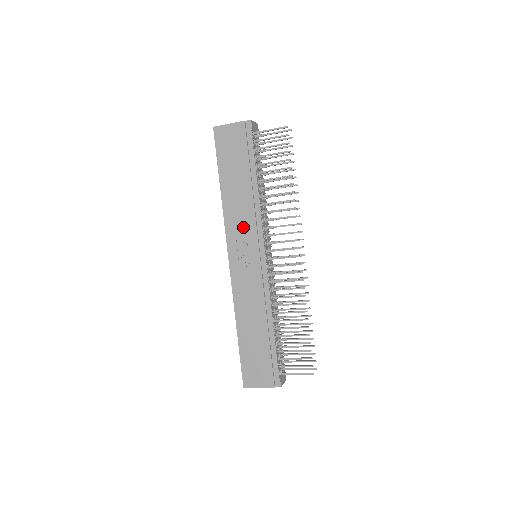
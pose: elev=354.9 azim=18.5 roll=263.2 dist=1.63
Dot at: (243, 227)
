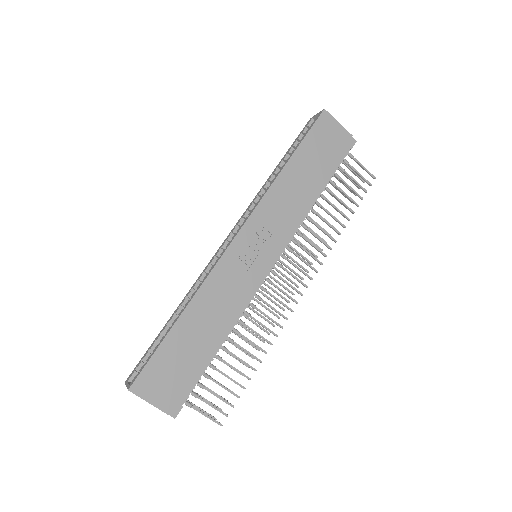
Dot at: (277, 219)
